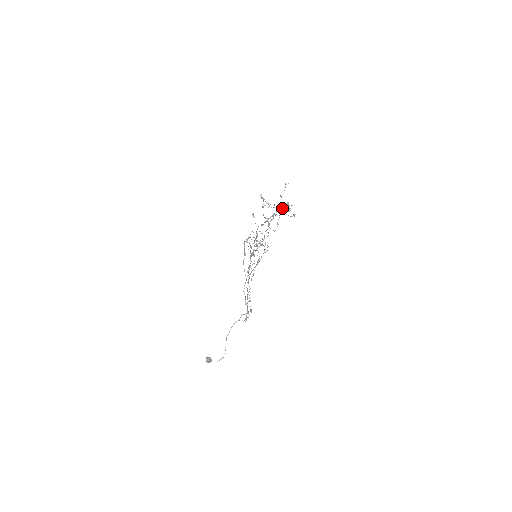
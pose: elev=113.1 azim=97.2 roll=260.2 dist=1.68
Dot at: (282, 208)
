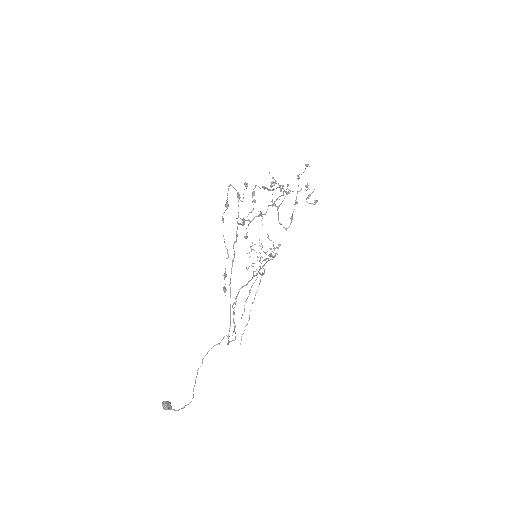
Dot at: (298, 191)
